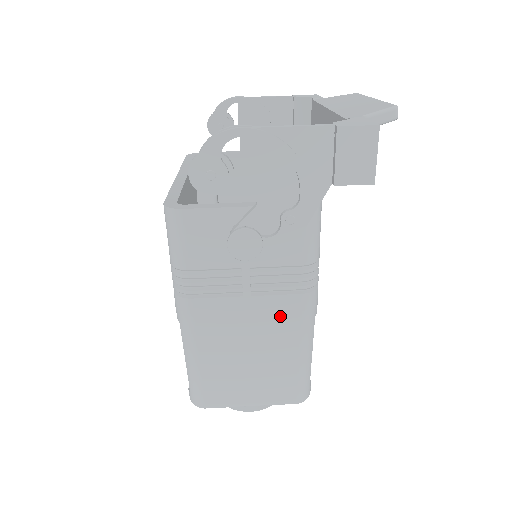
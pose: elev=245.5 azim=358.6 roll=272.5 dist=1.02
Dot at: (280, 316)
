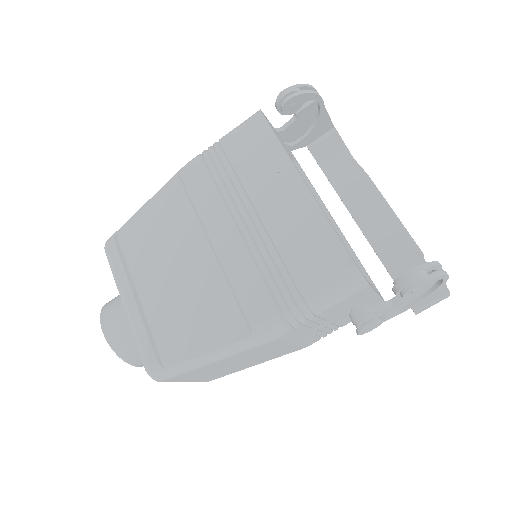
Dot at: (297, 347)
